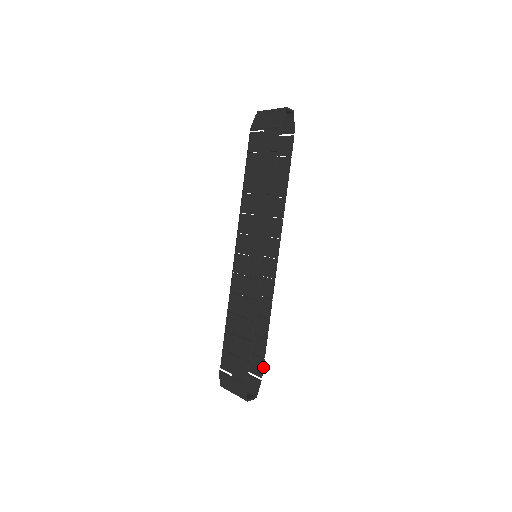
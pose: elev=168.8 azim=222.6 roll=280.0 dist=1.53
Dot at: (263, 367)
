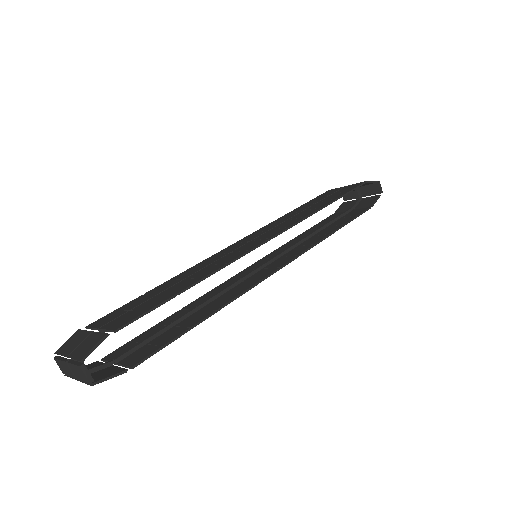
Dot at: (149, 356)
